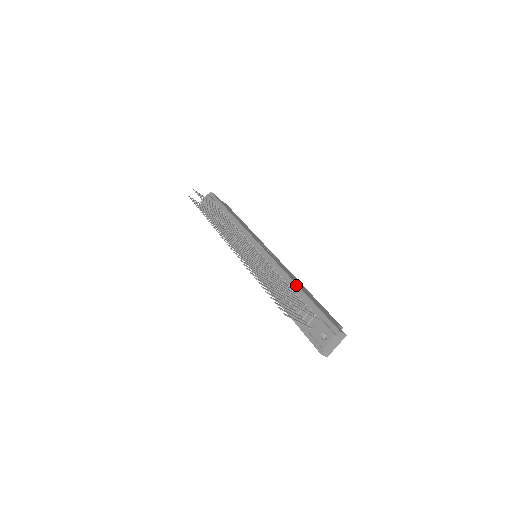
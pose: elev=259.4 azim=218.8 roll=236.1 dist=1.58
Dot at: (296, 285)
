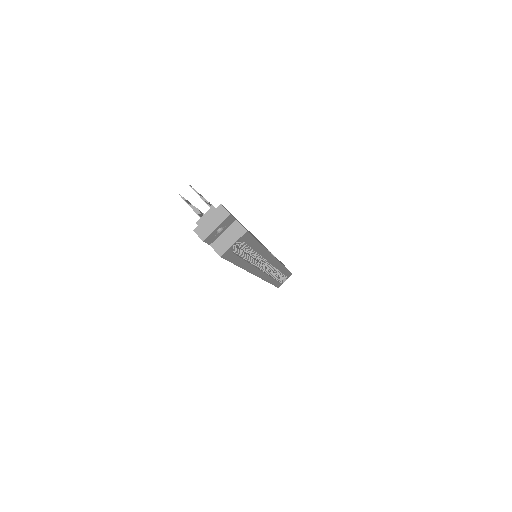
Dot at: occluded
